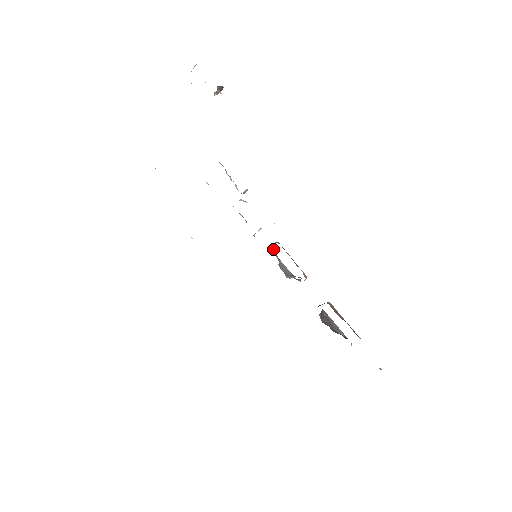
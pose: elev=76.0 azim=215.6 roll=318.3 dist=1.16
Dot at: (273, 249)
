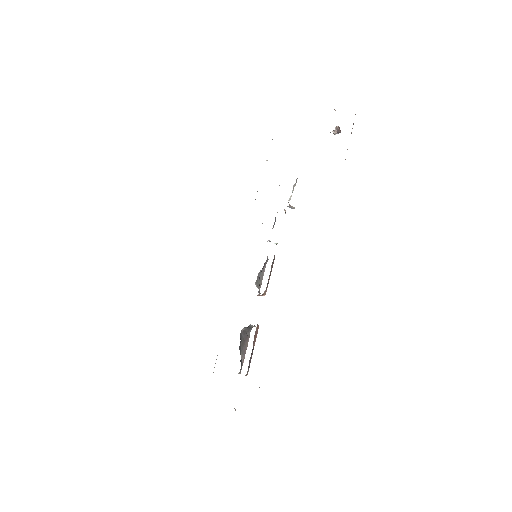
Dot at: occluded
